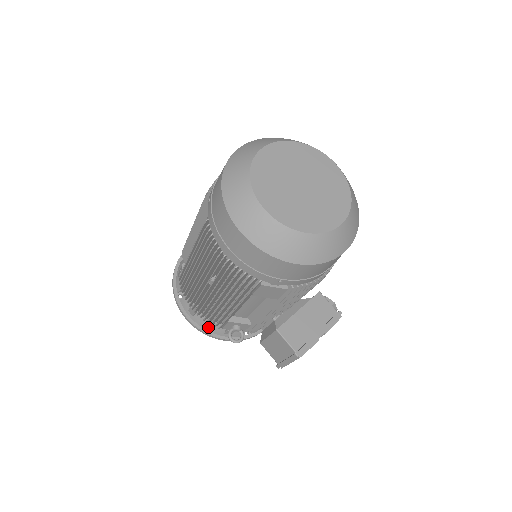
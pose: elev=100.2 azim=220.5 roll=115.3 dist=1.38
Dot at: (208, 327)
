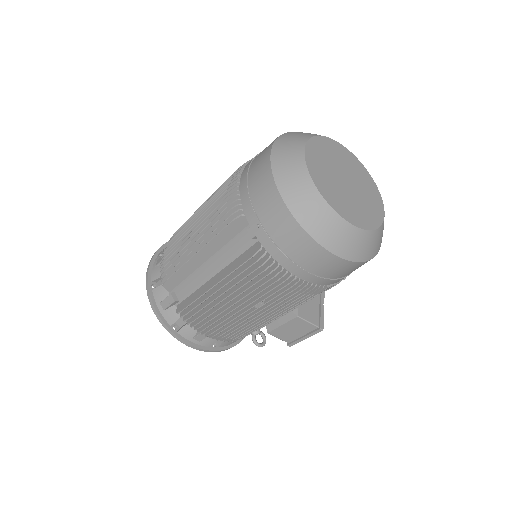
Dot at: (214, 344)
